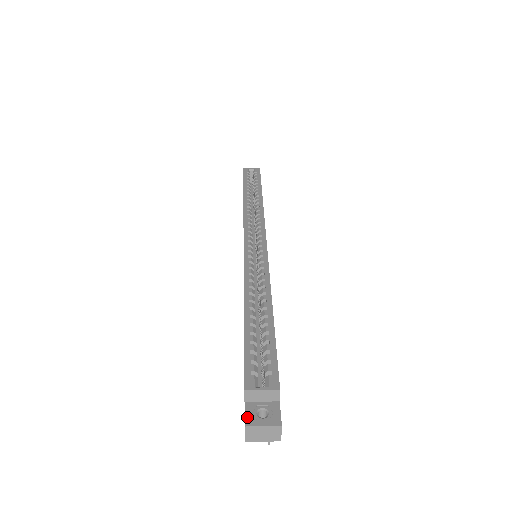
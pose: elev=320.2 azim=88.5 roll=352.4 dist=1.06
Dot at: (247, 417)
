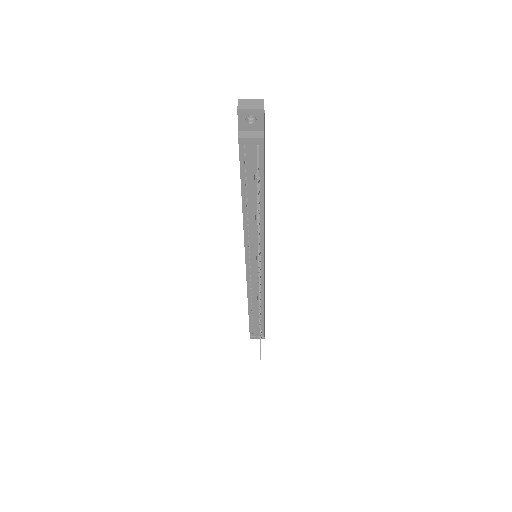
Dot at: occluded
